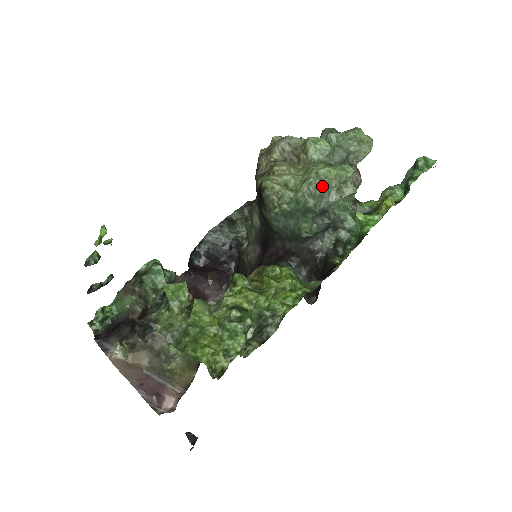
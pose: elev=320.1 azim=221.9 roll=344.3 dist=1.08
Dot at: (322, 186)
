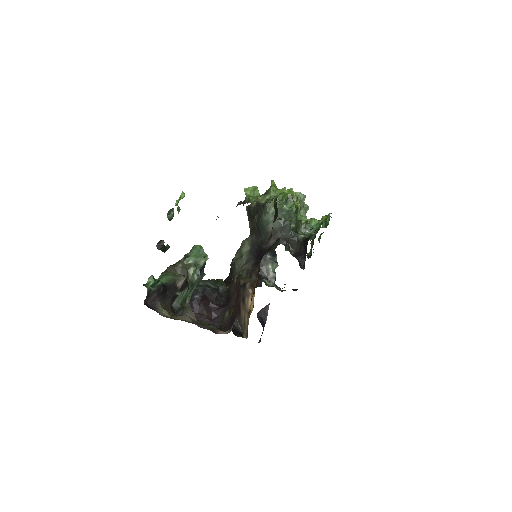
Dot at: occluded
